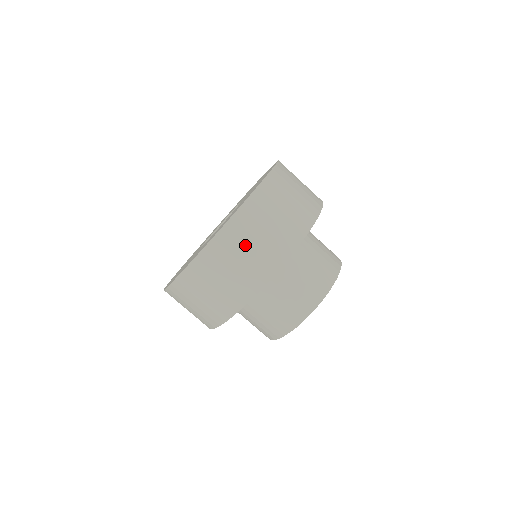
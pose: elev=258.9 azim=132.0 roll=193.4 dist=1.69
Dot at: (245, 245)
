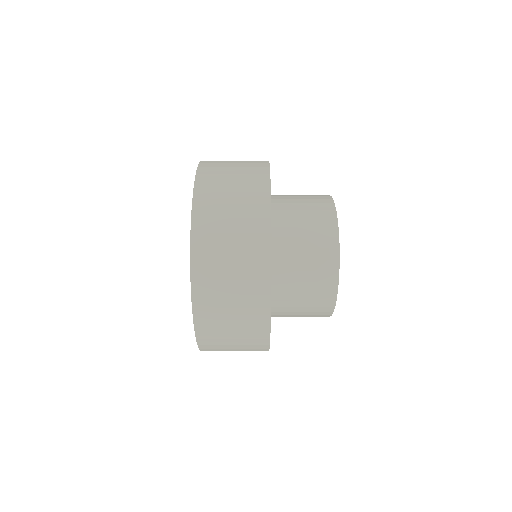
Dot at: (223, 246)
